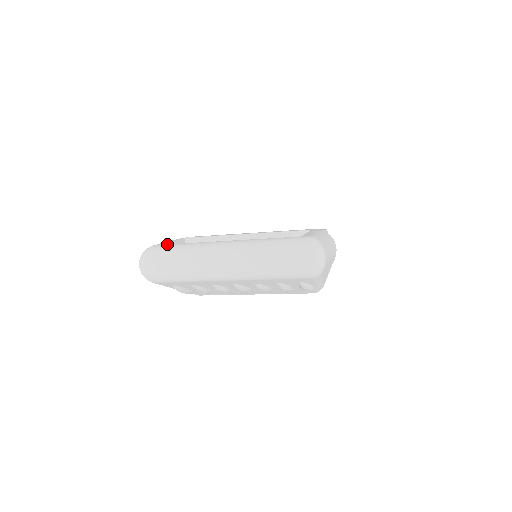
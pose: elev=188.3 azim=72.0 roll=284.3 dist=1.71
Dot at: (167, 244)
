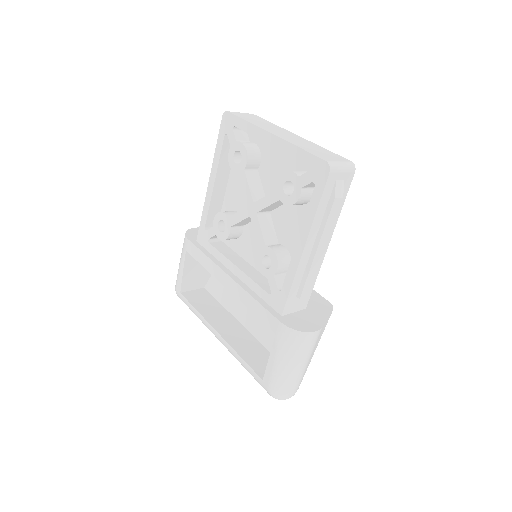
Dot at: (183, 297)
